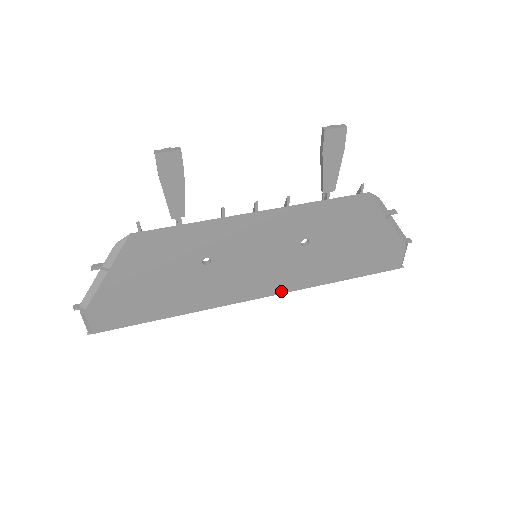
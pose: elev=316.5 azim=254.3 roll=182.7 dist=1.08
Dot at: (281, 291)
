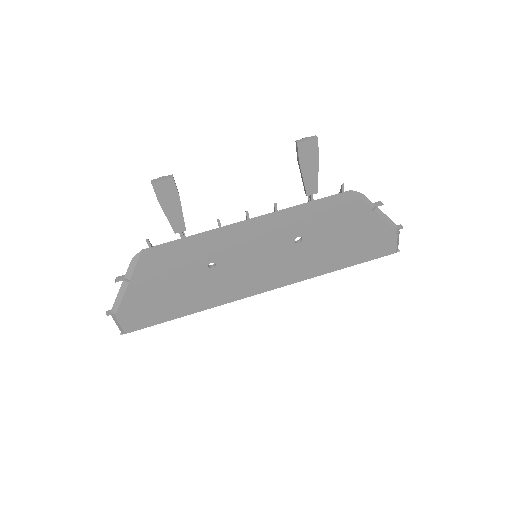
Dot at: (285, 284)
